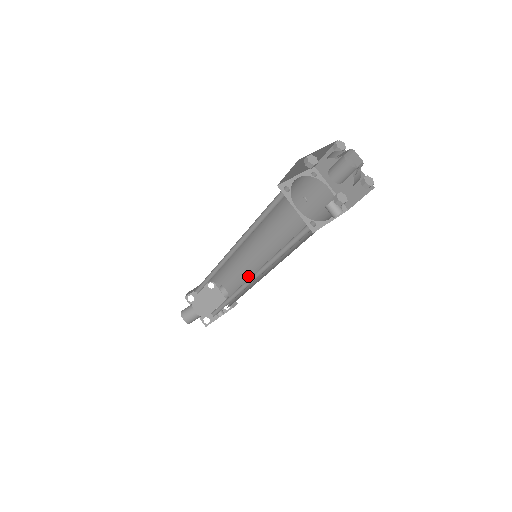
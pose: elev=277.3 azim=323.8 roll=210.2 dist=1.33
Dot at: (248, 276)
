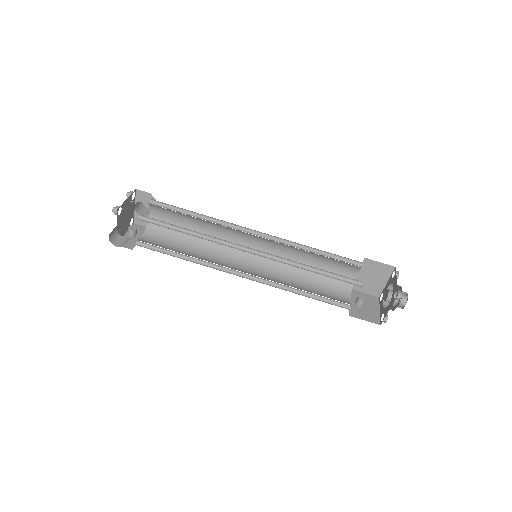
Dot at: occluded
